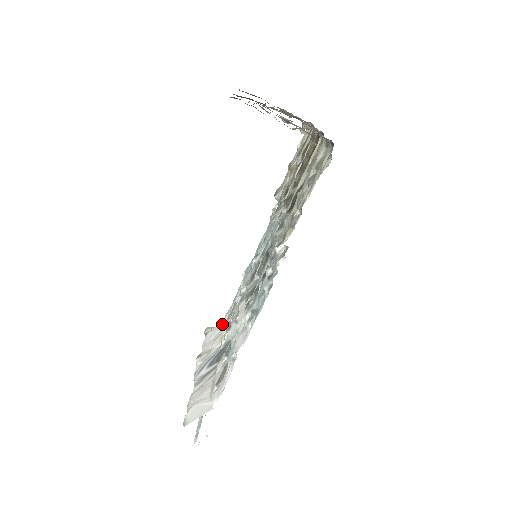
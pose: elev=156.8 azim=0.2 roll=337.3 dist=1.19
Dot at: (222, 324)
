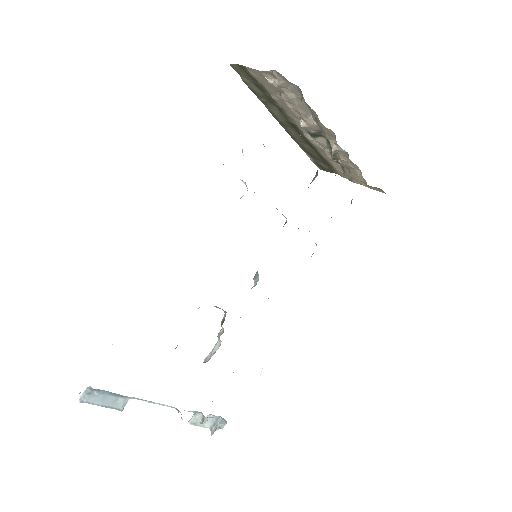
Dot at: occluded
